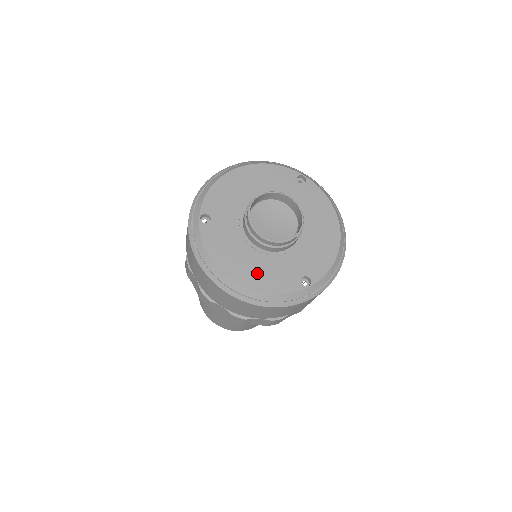
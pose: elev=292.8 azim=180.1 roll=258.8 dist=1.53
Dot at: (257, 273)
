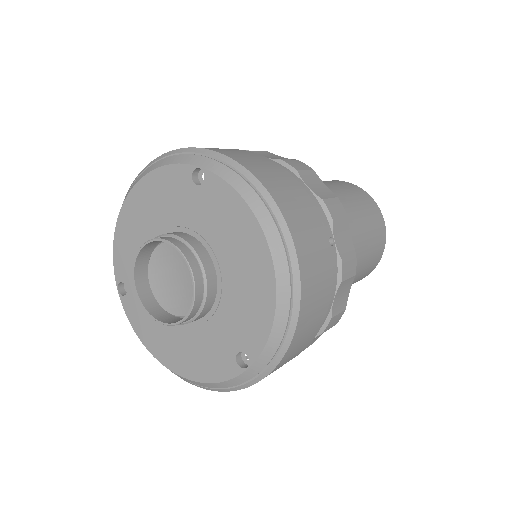
Dot at: (186, 355)
